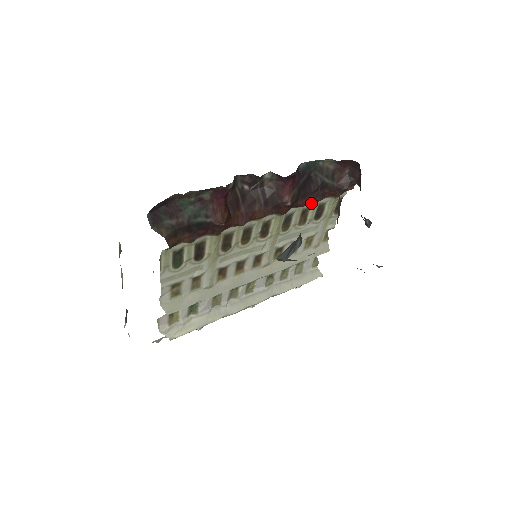
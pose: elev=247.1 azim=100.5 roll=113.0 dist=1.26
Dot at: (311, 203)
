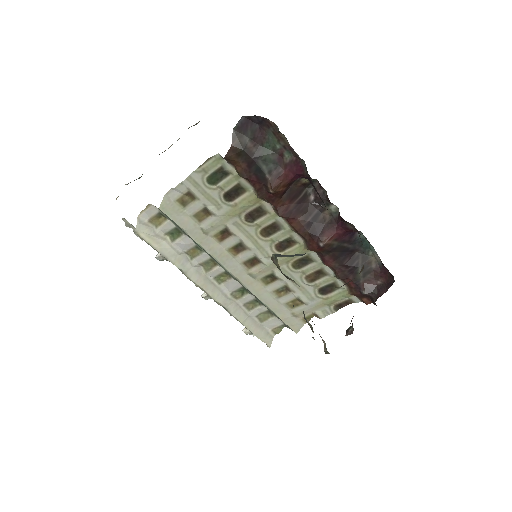
Dot at: (332, 272)
